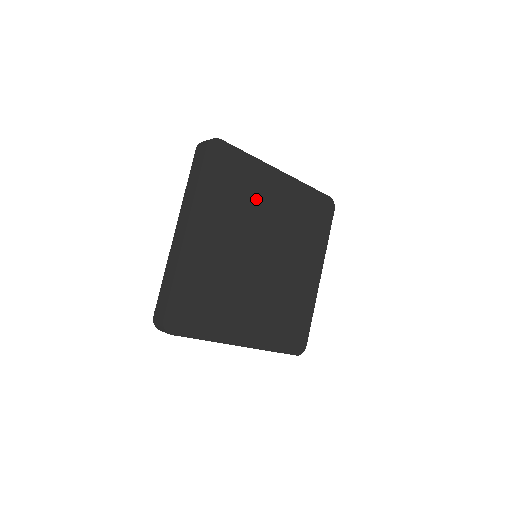
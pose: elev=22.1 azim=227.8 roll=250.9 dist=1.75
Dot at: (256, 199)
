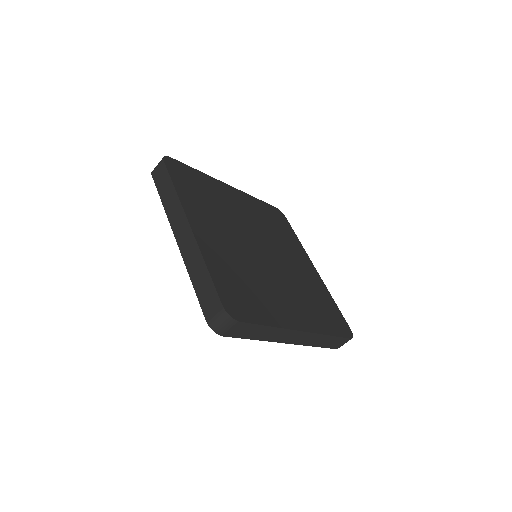
Dot at: (227, 204)
